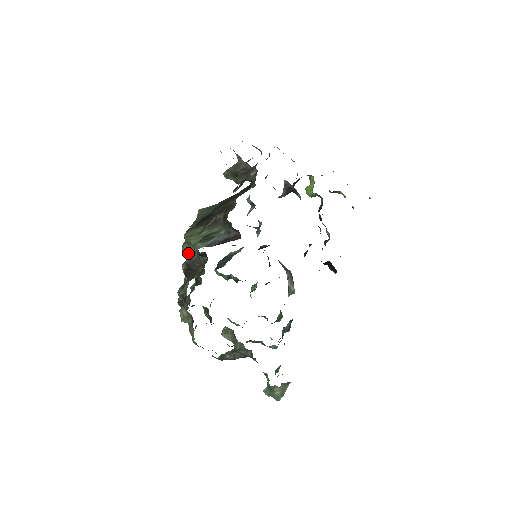
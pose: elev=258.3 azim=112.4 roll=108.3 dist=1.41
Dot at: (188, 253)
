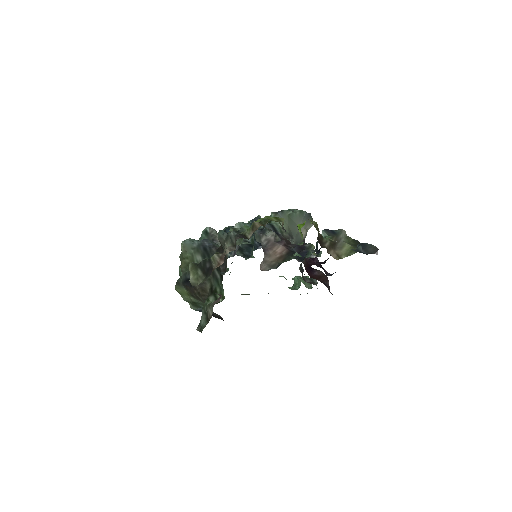
Dot at: occluded
